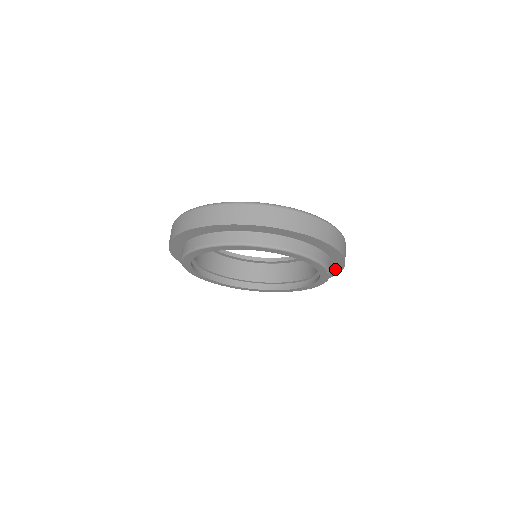
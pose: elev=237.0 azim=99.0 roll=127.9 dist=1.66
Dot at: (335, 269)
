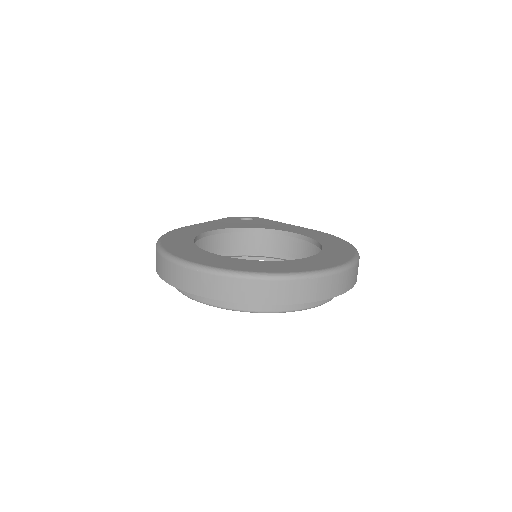
Dot at: occluded
